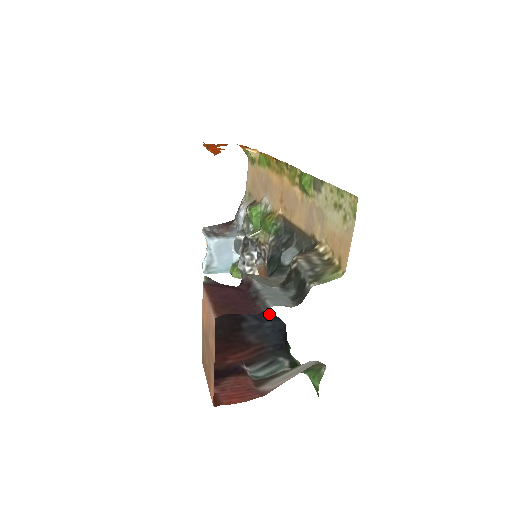
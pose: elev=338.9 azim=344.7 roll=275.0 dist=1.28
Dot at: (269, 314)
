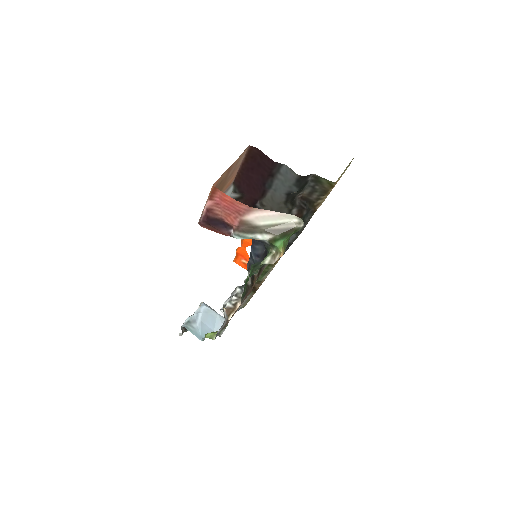
Dot at: (260, 243)
